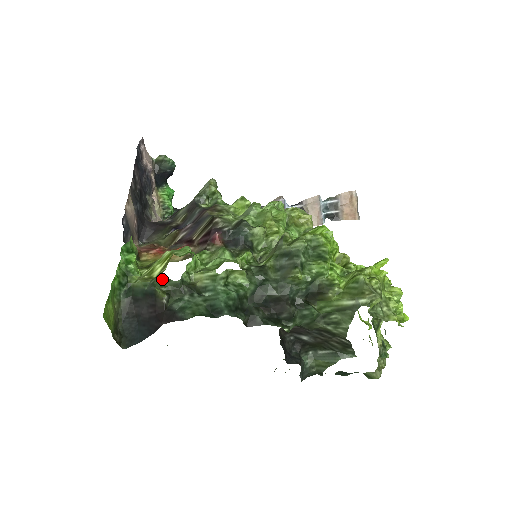
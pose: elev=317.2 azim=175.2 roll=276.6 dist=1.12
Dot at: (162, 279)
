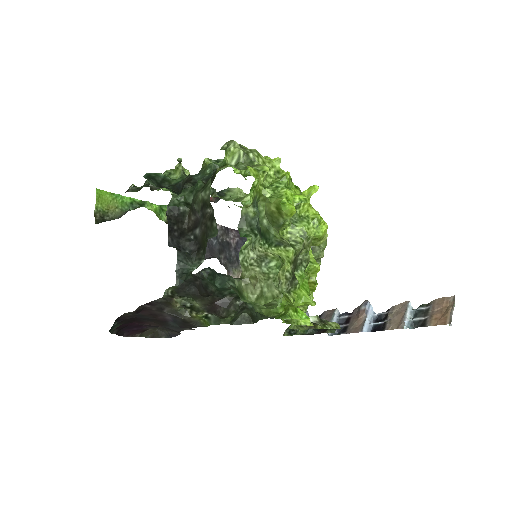
Dot at: occluded
